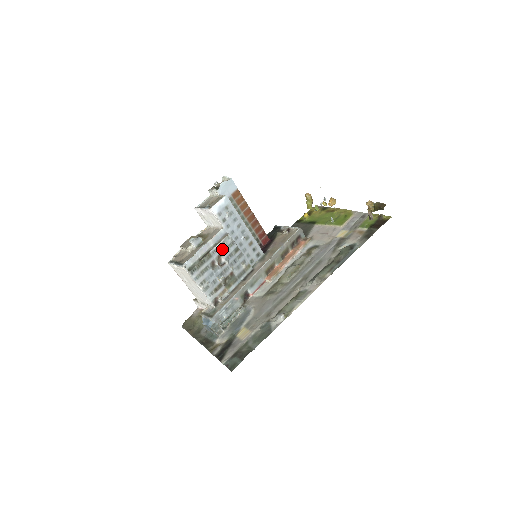
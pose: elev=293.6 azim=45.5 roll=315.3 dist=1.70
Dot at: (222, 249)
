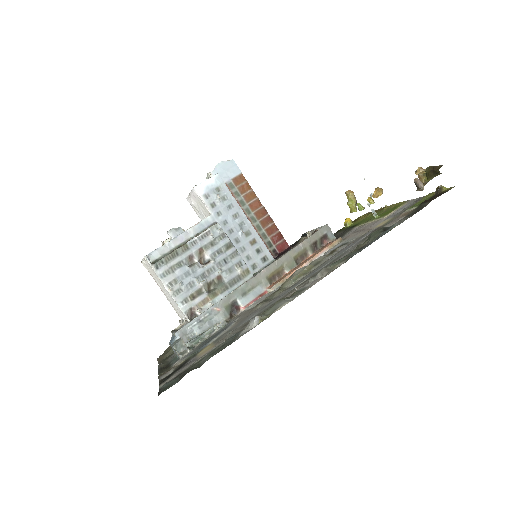
Dot at: (206, 241)
